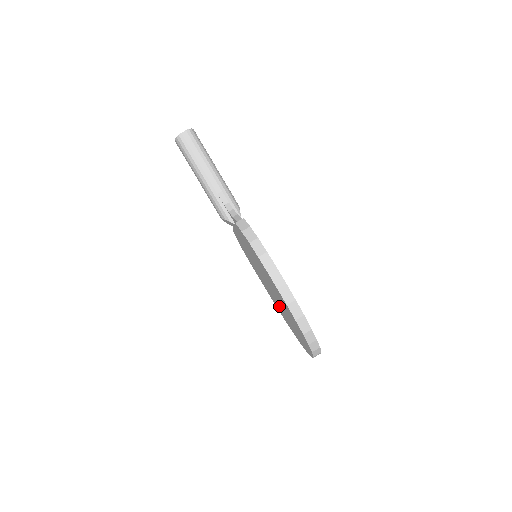
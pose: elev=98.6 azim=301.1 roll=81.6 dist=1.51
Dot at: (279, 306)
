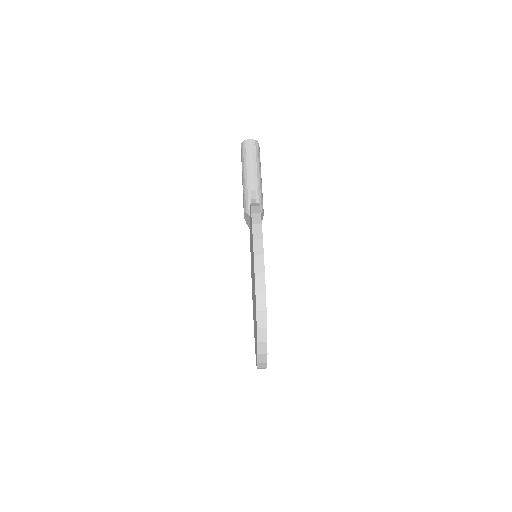
Dot at: occluded
